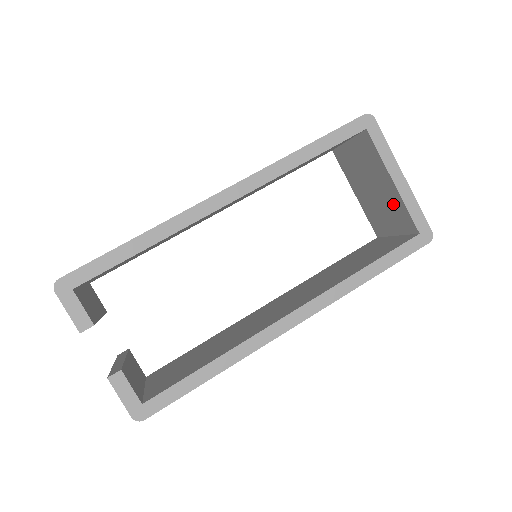
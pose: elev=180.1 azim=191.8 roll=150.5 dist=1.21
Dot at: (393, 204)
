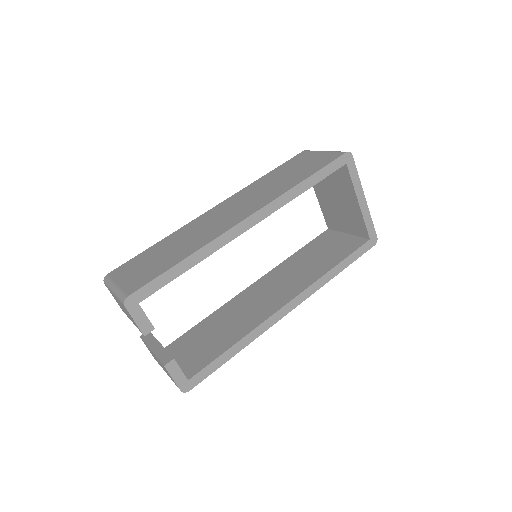
Dot at: (353, 215)
